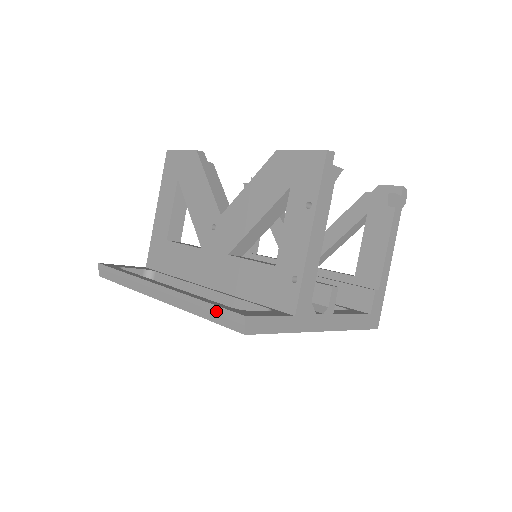
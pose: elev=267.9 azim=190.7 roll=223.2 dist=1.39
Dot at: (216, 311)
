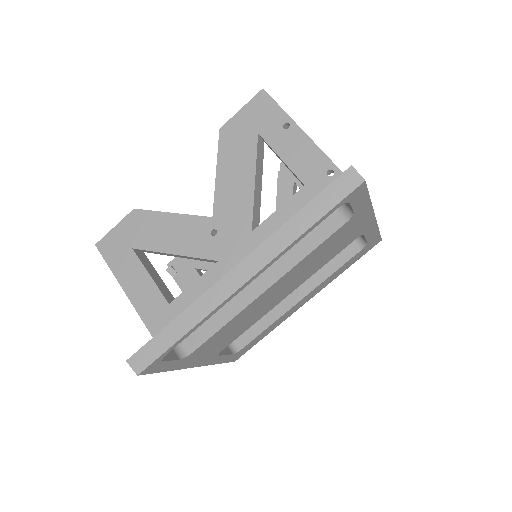
Dot at: (321, 200)
